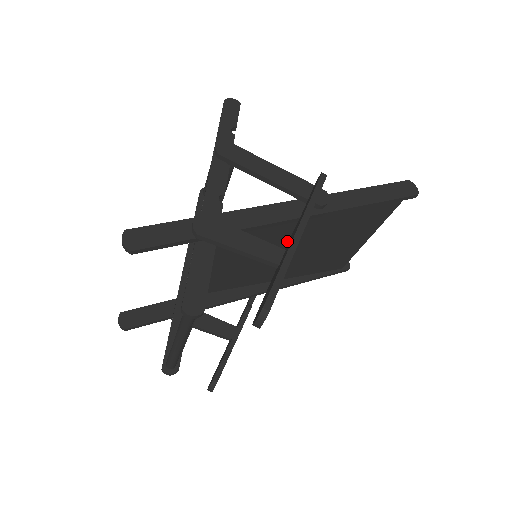
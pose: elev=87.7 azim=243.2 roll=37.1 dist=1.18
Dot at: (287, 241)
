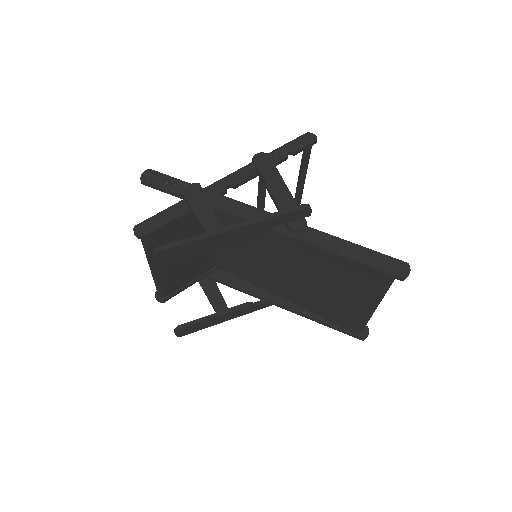
Dot at: (279, 256)
